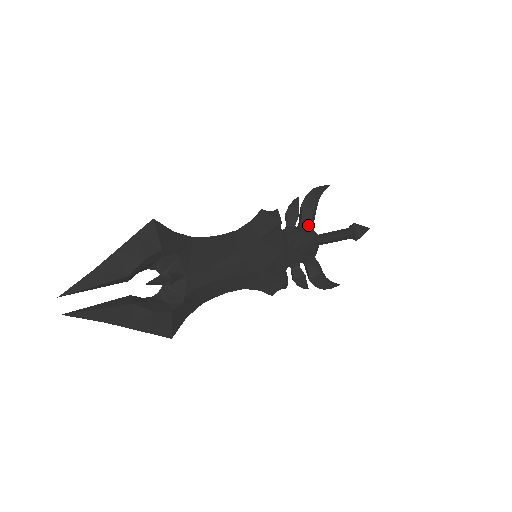
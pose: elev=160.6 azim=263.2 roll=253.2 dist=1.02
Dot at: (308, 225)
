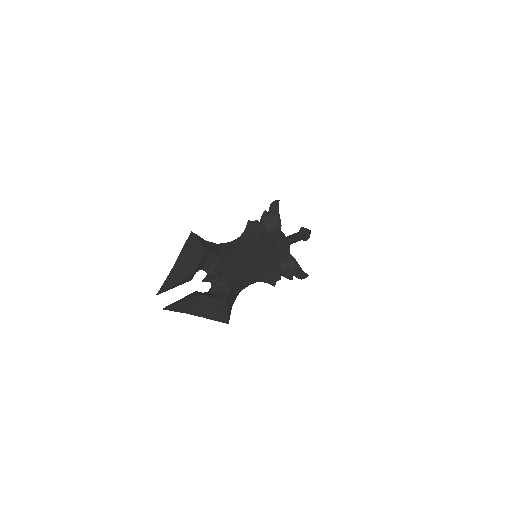
Dot at: (279, 229)
